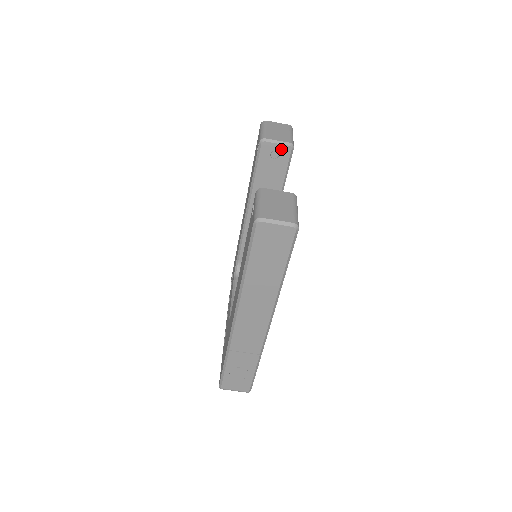
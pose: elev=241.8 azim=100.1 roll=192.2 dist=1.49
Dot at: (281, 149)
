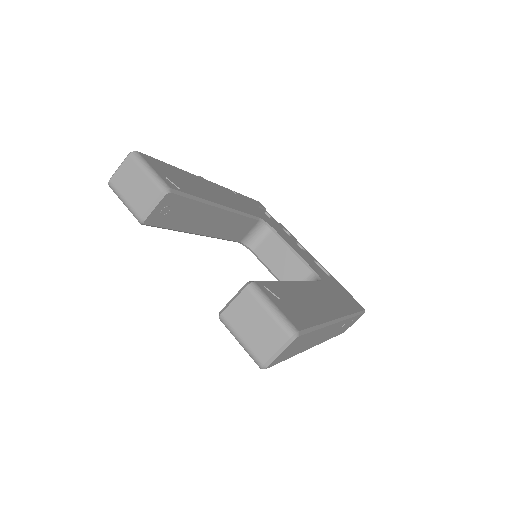
Dot at: (163, 204)
